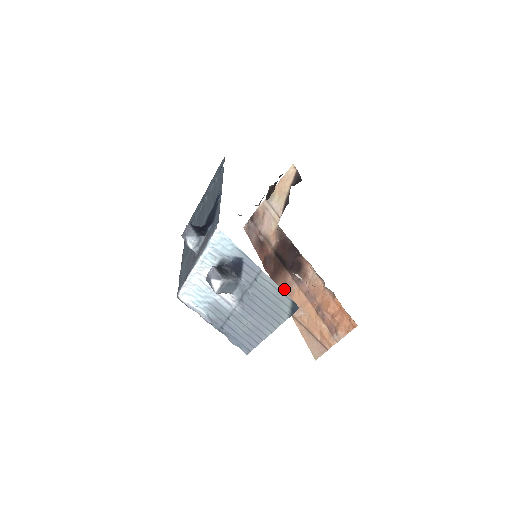
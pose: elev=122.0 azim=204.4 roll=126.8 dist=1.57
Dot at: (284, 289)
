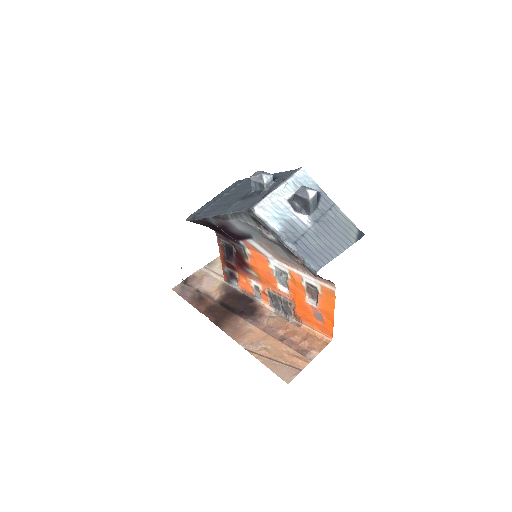
Dot at: (235, 330)
